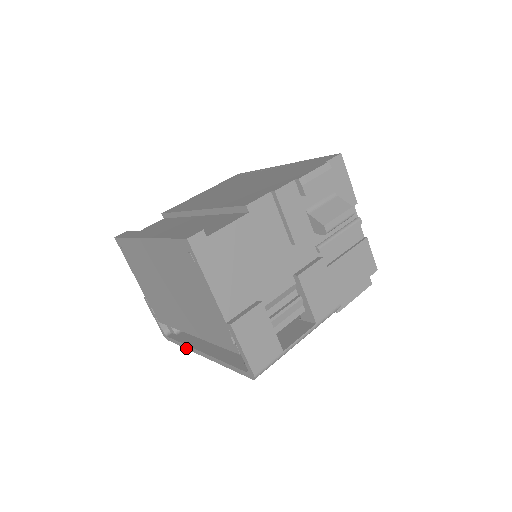
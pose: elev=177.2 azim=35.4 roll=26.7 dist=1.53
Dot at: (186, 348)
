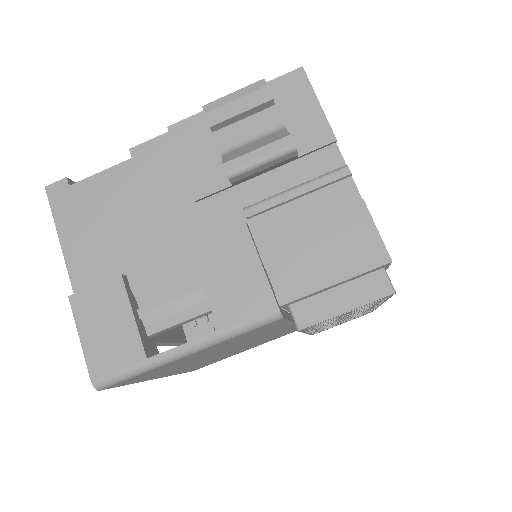
Dot at: occluded
